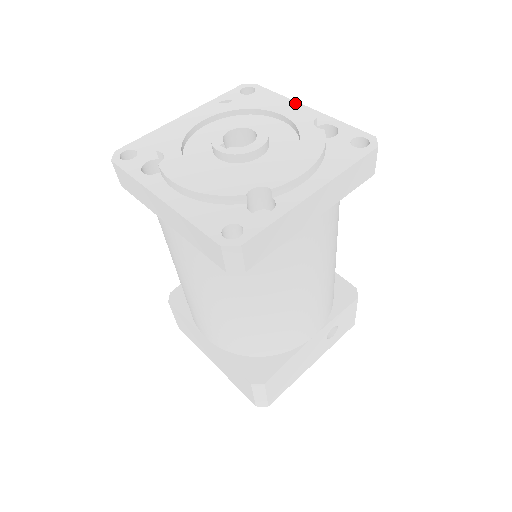
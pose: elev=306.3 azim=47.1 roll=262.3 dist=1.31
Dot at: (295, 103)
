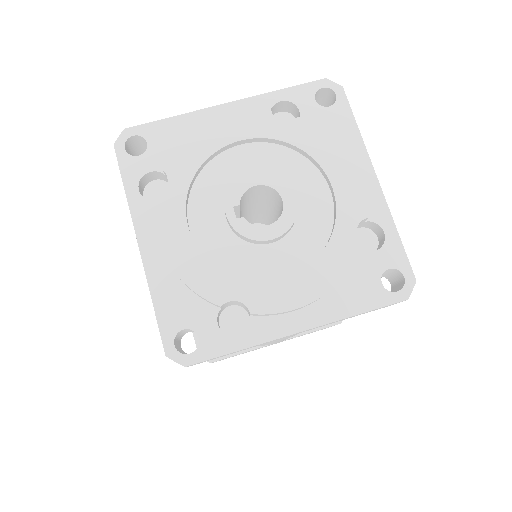
Dot at: (366, 159)
